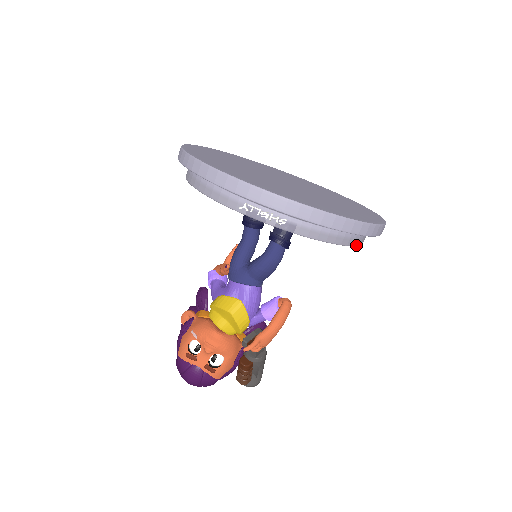
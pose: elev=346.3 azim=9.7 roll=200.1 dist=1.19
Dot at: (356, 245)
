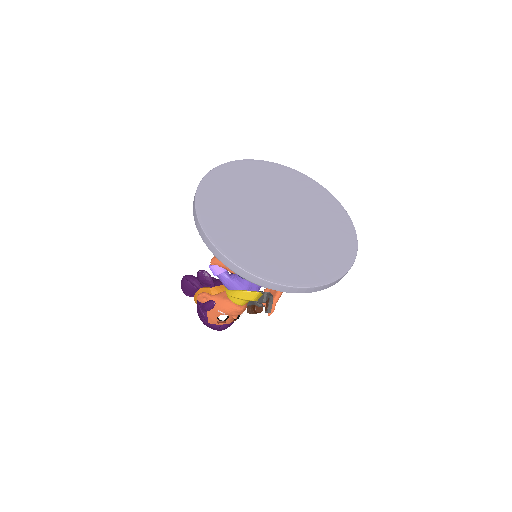
Dot at: occluded
